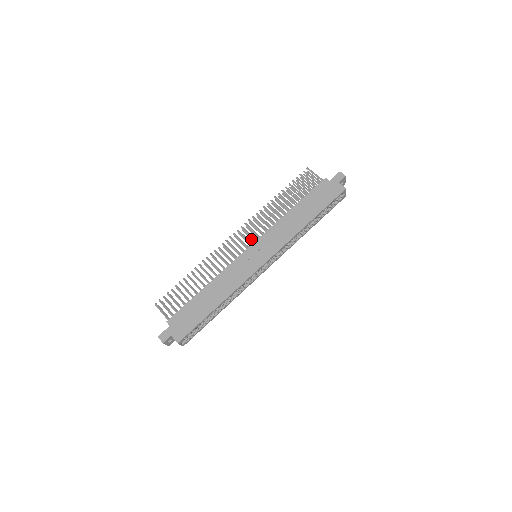
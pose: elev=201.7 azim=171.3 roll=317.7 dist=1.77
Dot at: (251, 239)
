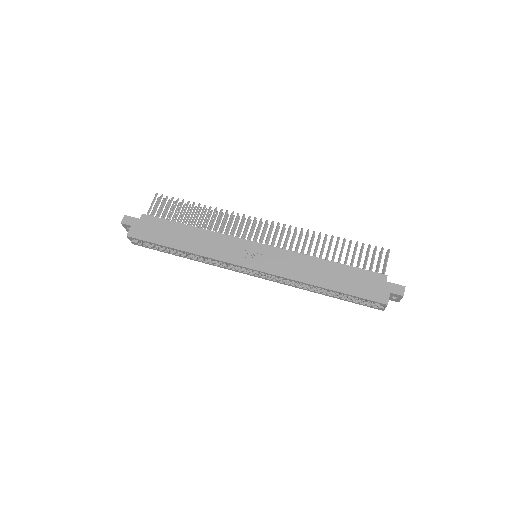
Dot at: occluded
